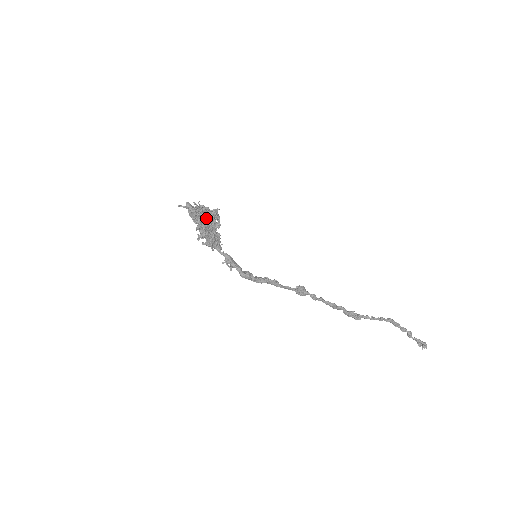
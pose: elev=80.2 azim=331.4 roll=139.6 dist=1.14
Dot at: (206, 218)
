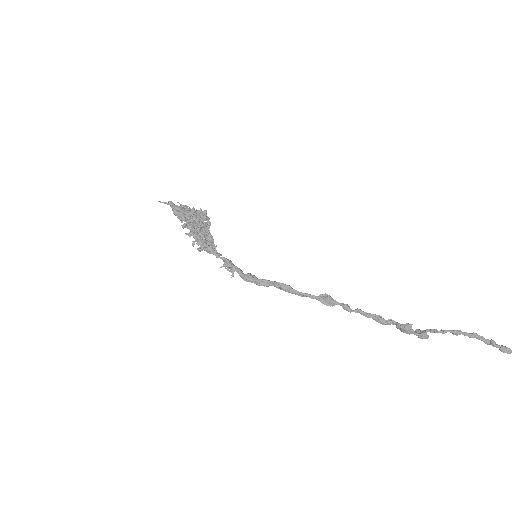
Dot at: (190, 214)
